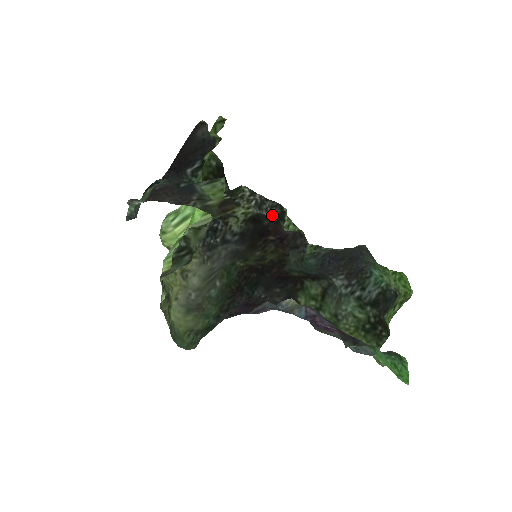
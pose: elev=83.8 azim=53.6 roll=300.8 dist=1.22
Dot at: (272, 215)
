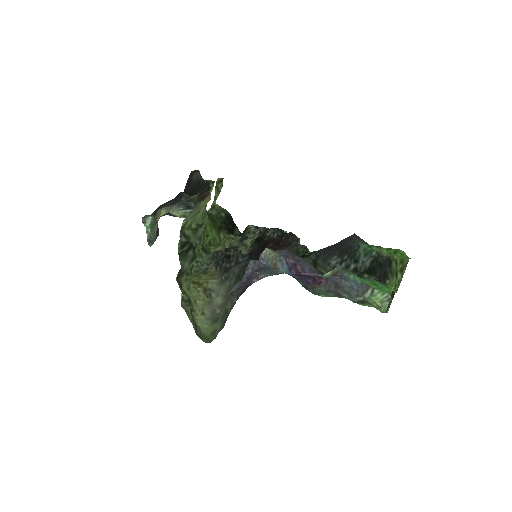
Dot at: occluded
